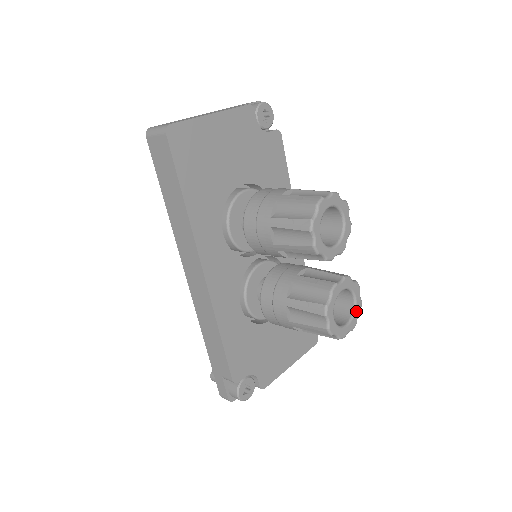
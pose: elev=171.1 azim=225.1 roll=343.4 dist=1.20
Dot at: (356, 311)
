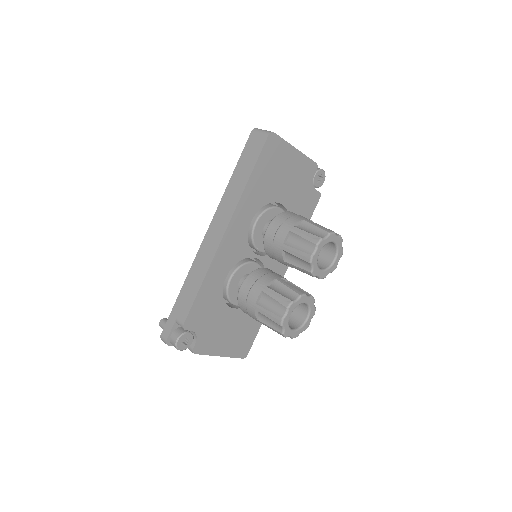
Dot at: (303, 327)
